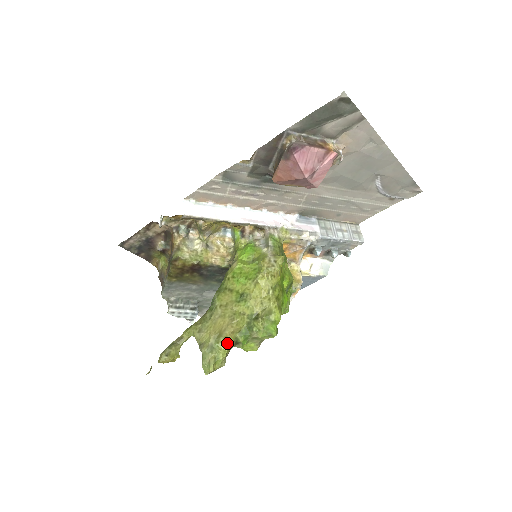
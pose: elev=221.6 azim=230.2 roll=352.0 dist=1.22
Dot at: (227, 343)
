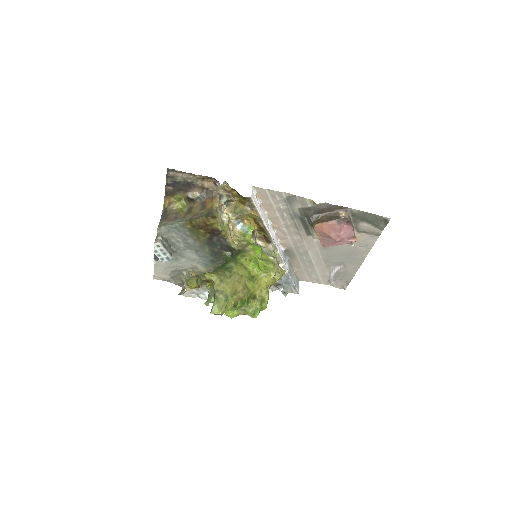
Dot at: (235, 302)
